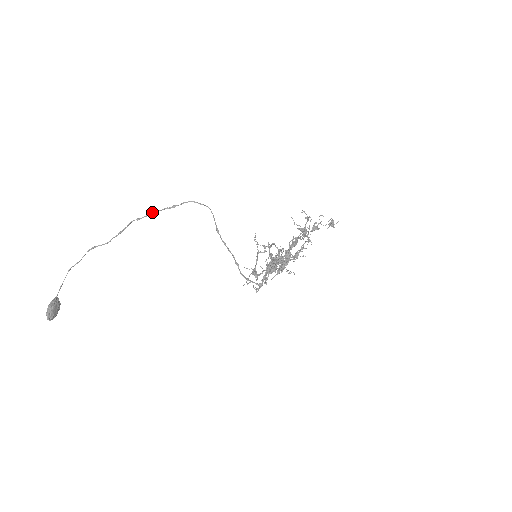
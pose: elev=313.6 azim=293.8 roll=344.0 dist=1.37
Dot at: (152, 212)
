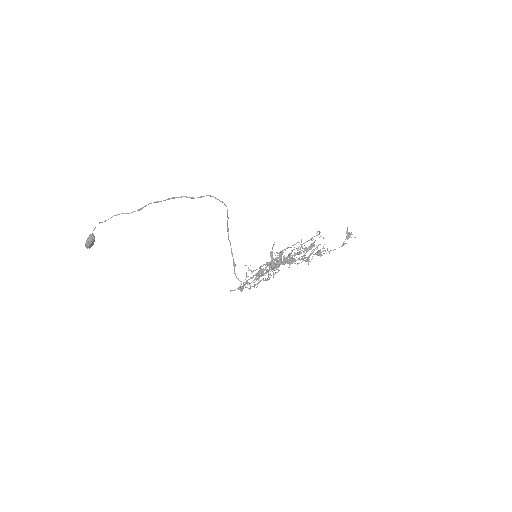
Dot at: (171, 198)
